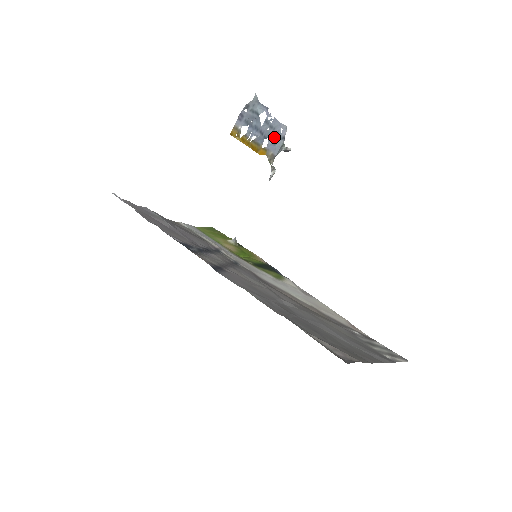
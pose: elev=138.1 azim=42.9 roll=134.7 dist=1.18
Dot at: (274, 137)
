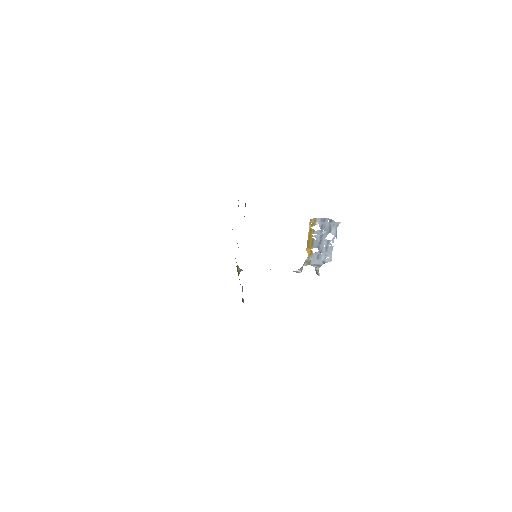
Dot at: (321, 255)
